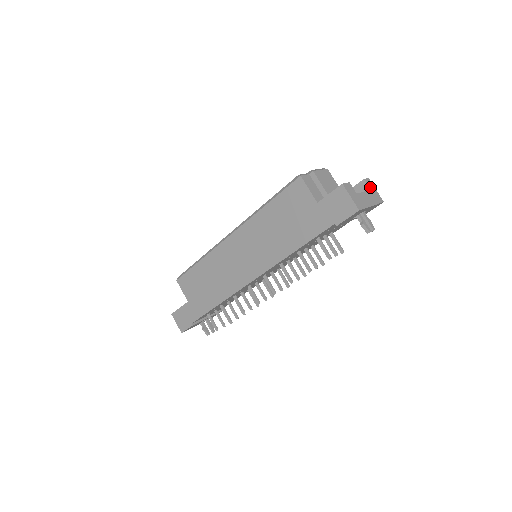
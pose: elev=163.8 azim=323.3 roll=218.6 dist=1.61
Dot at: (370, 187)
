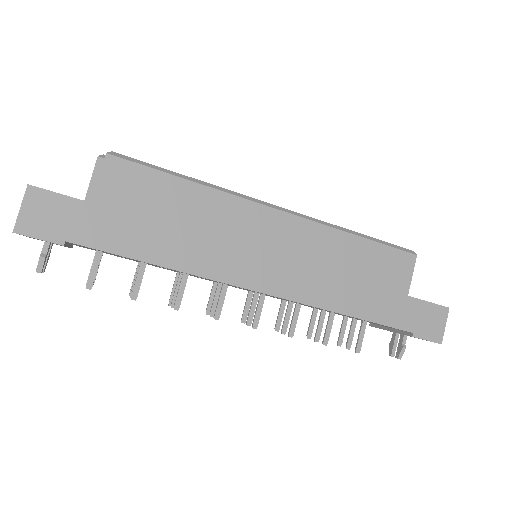
Dot at: occluded
